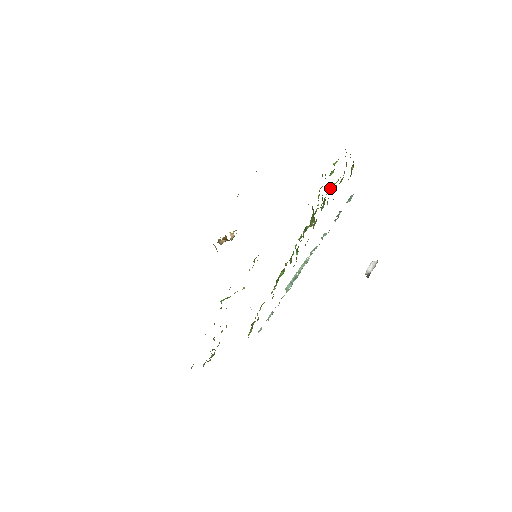
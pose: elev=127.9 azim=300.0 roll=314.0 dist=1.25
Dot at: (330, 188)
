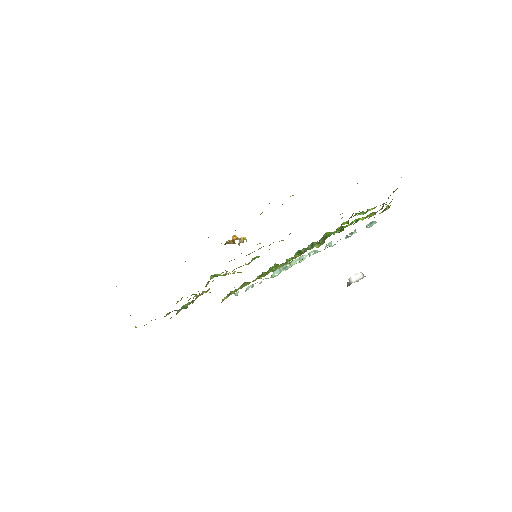
Dot at: (355, 220)
